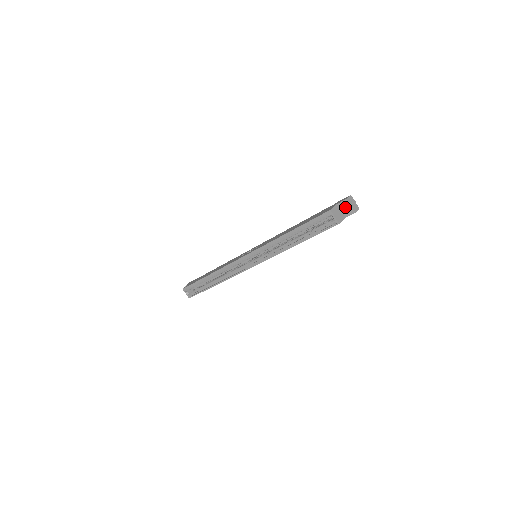
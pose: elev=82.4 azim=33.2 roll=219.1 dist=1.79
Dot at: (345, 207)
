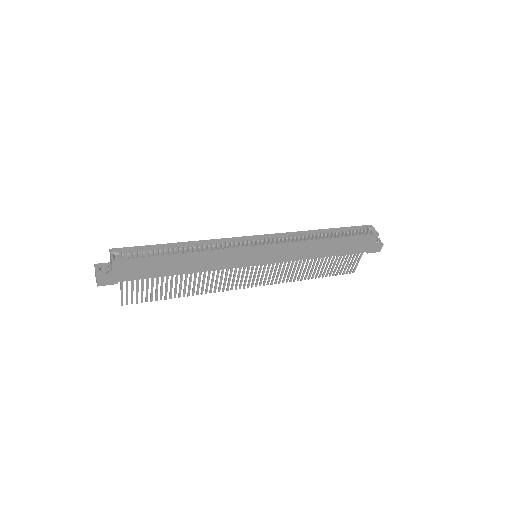
Dot at: occluded
